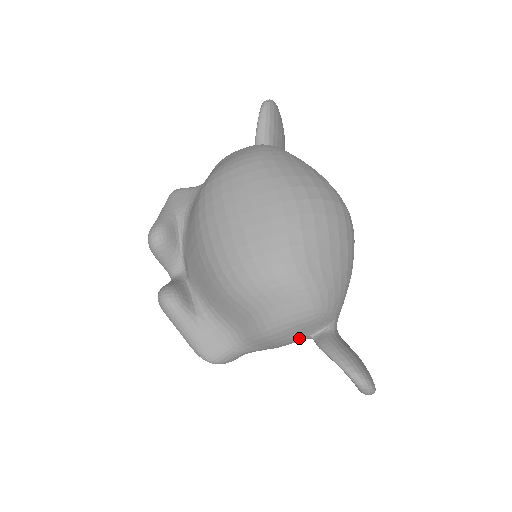
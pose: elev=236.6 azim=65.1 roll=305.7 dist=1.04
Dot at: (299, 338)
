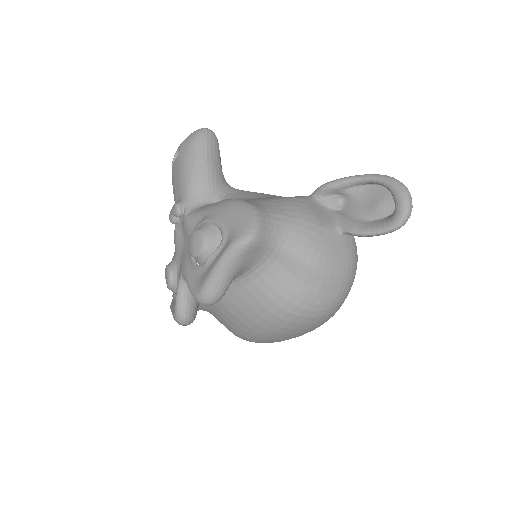
Dot at: occluded
